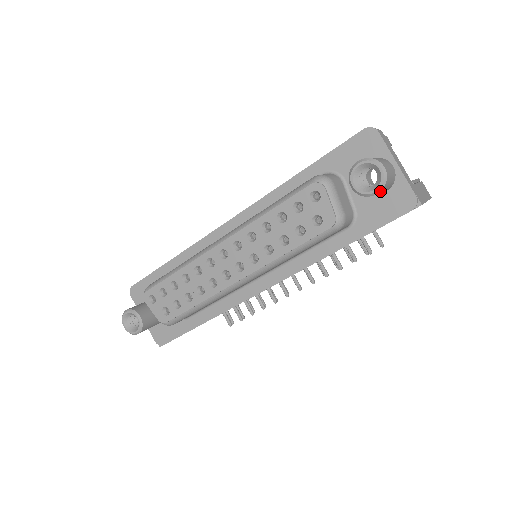
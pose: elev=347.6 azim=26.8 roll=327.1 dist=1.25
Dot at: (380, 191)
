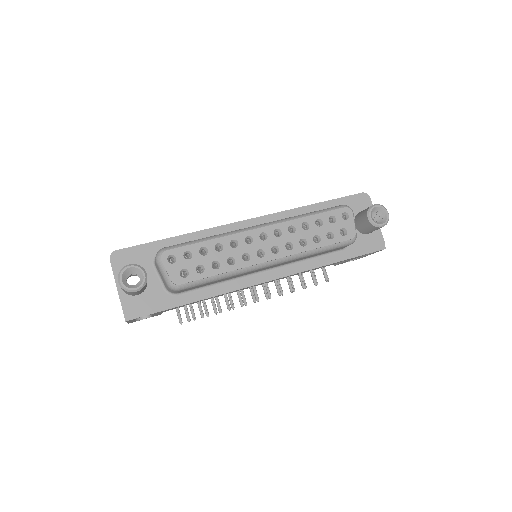
Dot at: occluded
